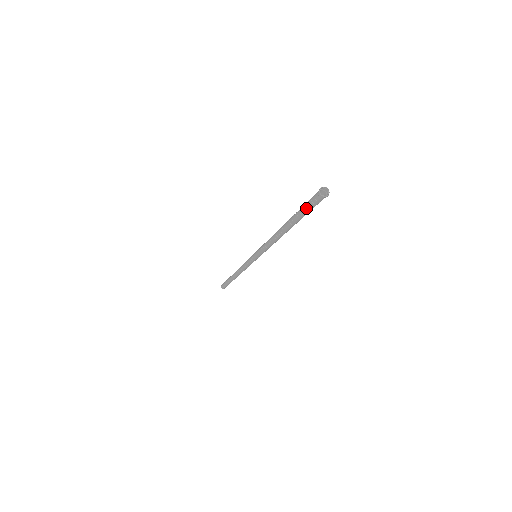
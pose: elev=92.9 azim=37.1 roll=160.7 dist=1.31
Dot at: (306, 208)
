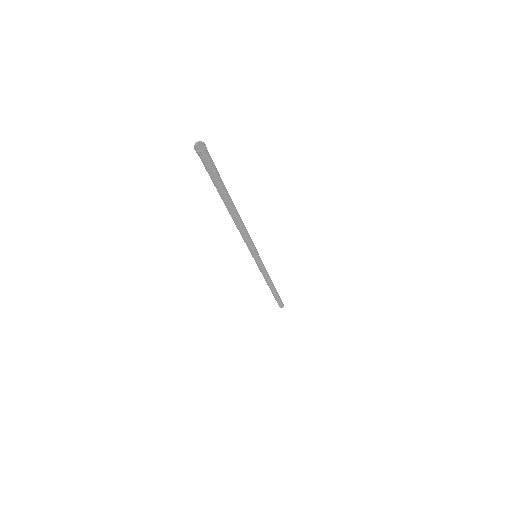
Dot at: (209, 175)
